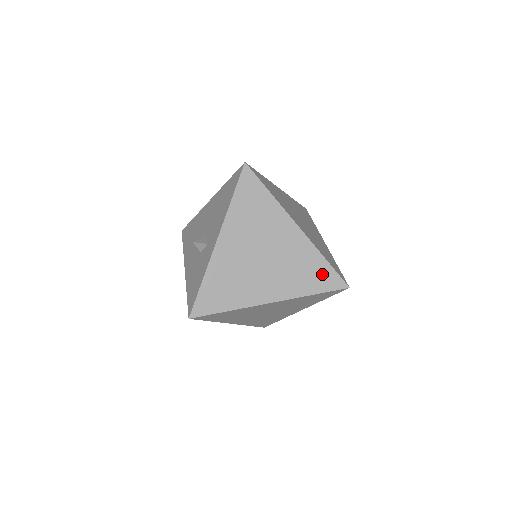
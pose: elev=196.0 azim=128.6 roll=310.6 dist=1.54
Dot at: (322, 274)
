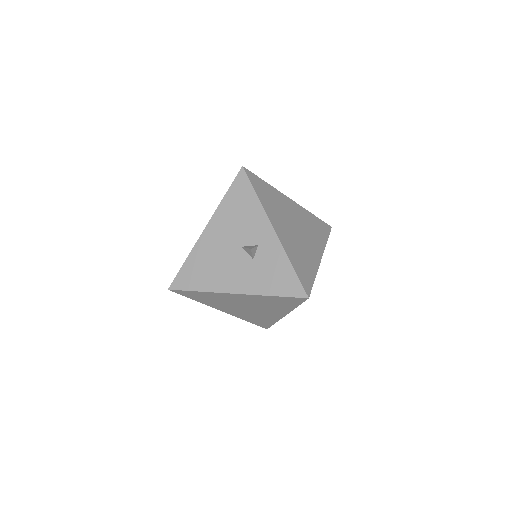
Dot at: (320, 225)
